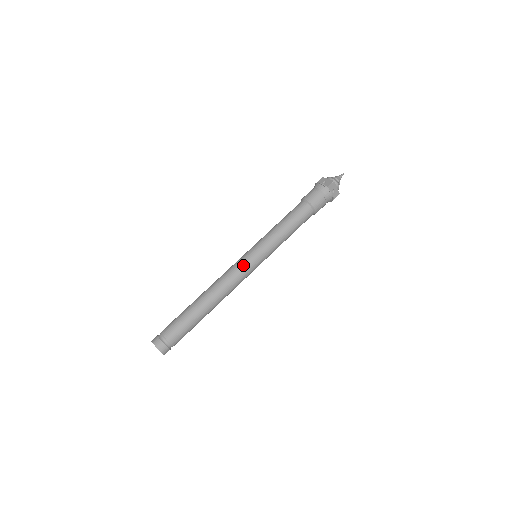
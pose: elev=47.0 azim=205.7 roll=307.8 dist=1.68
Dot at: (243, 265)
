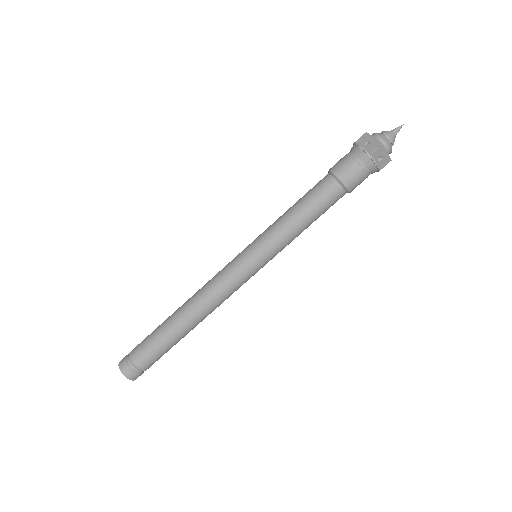
Dot at: (235, 273)
